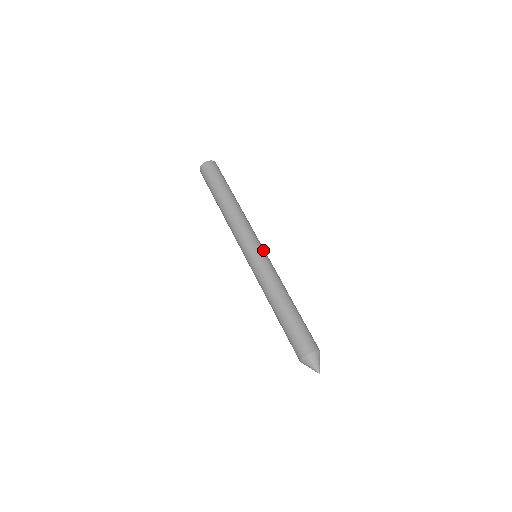
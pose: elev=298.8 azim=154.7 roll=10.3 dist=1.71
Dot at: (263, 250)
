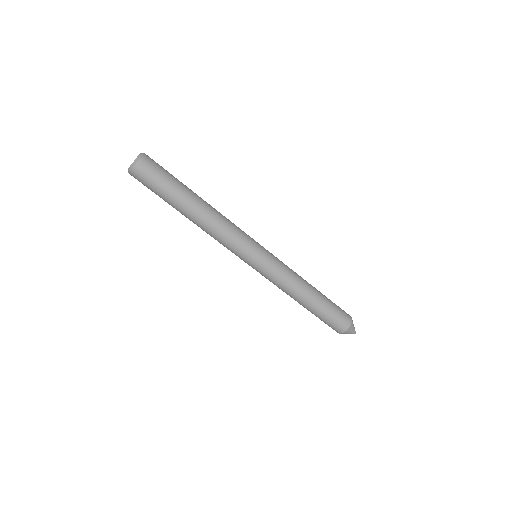
Dot at: (259, 259)
